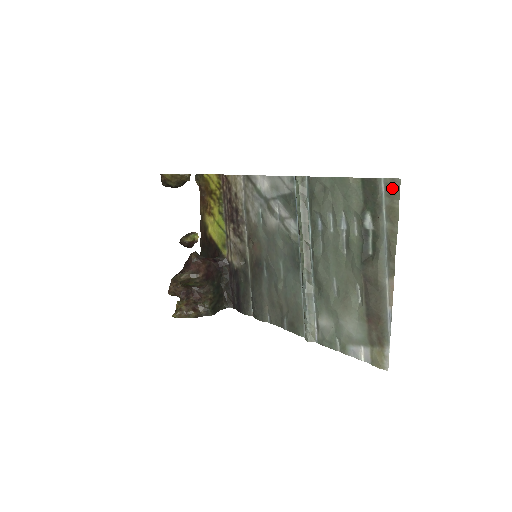
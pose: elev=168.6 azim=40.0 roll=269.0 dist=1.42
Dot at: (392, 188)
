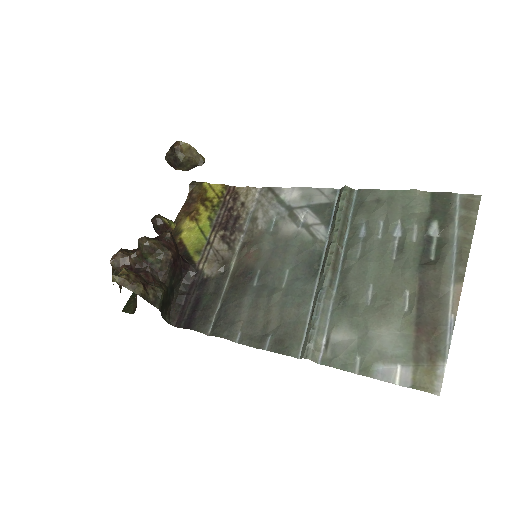
Dot at: (470, 202)
